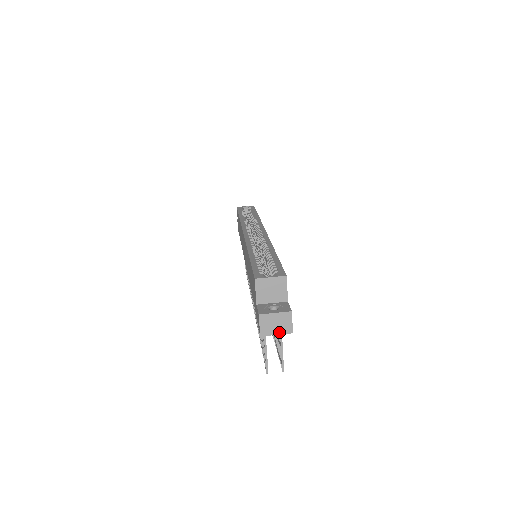
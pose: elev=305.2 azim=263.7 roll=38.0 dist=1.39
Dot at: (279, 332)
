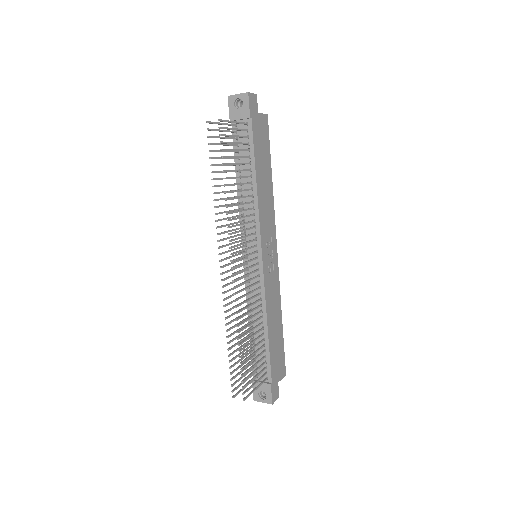
Dot at: (240, 94)
